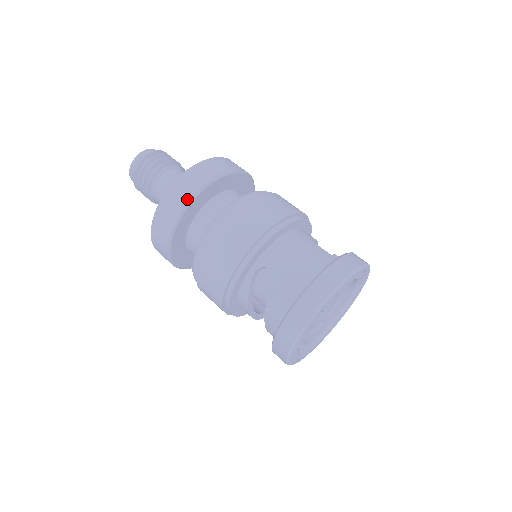
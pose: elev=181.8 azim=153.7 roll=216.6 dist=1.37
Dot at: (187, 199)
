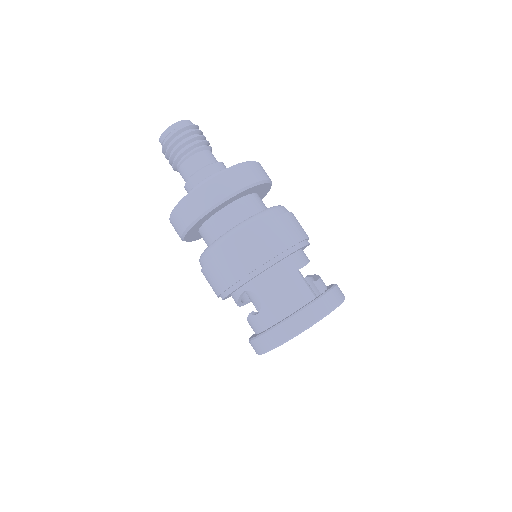
Dot at: (198, 215)
